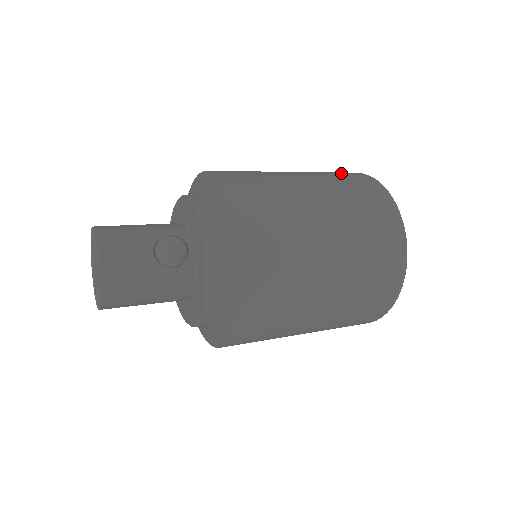
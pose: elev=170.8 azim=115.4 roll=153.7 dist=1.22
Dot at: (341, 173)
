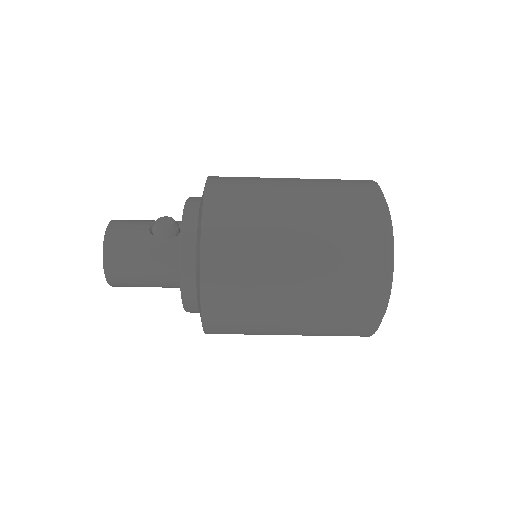
Dot at: occluded
